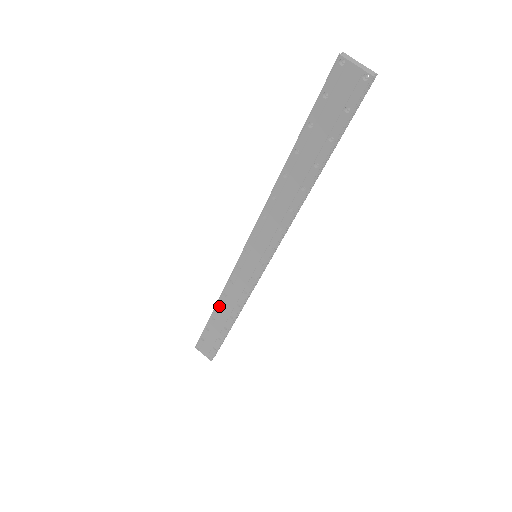
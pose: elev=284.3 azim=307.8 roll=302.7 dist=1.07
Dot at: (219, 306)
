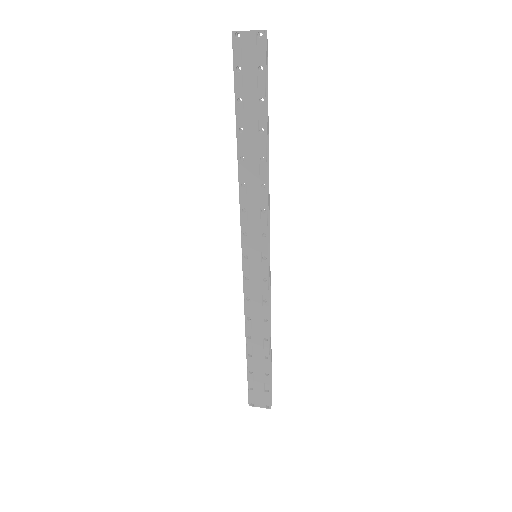
Dot at: (249, 337)
